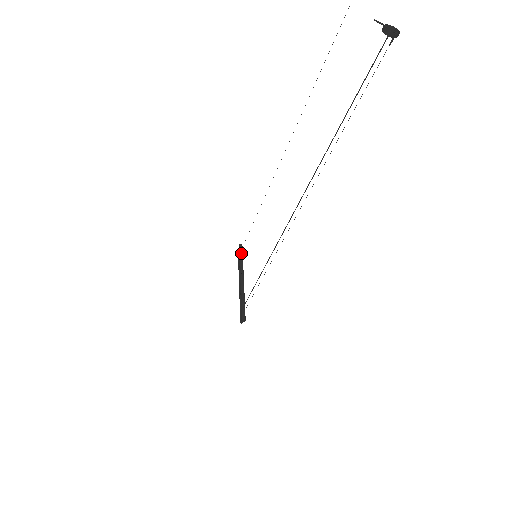
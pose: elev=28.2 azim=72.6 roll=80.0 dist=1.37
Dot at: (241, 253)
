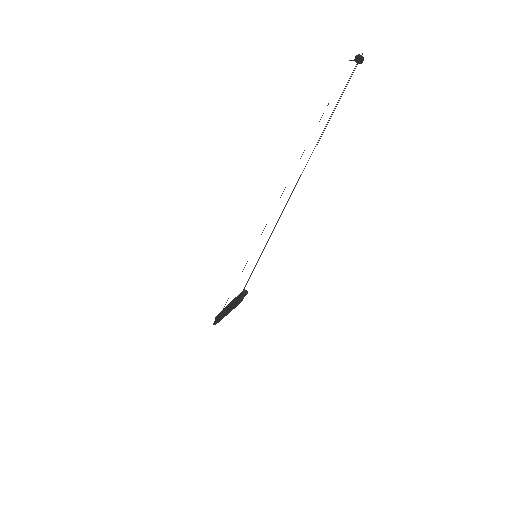
Dot at: occluded
